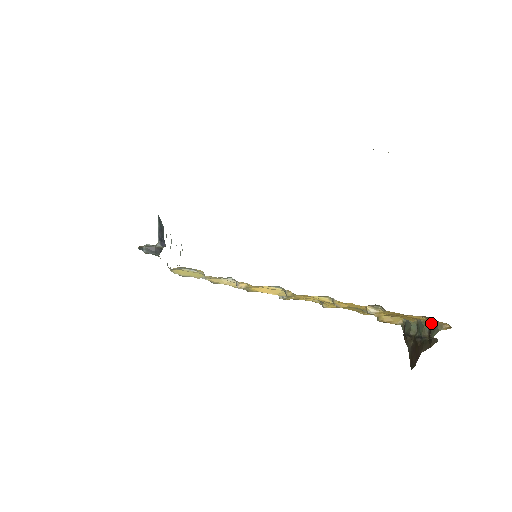
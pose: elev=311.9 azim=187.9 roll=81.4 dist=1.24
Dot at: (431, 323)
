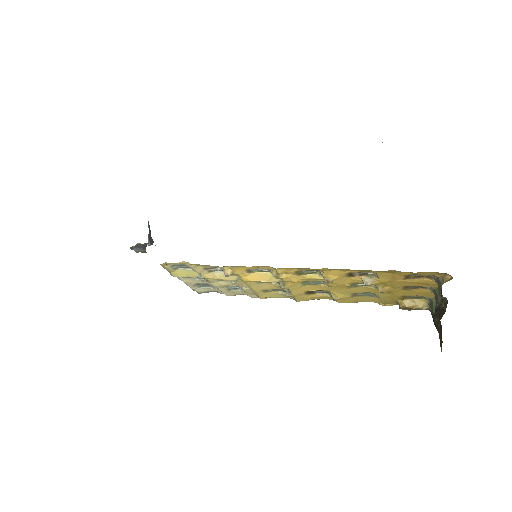
Dot at: occluded
